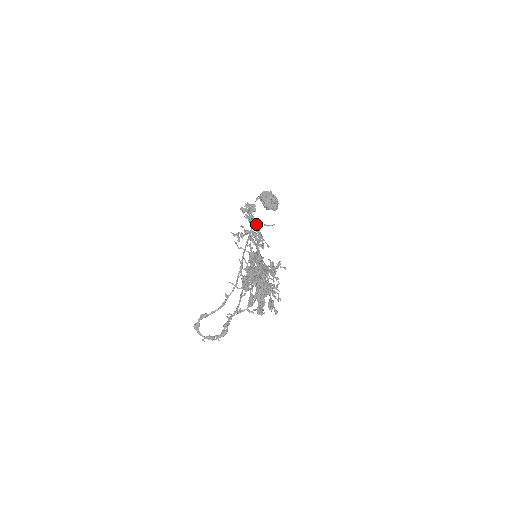
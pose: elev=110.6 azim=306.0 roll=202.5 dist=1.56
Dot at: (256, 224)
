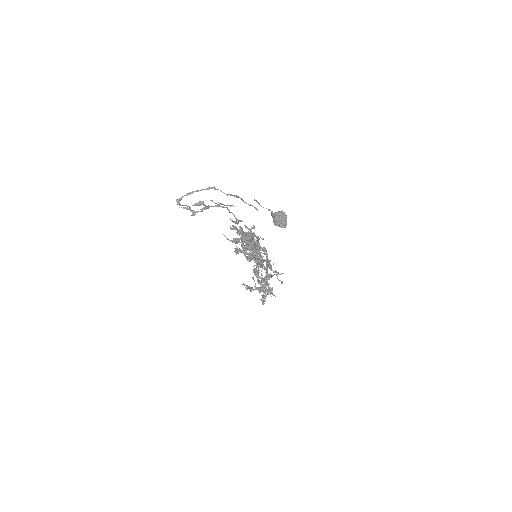
Dot at: occluded
